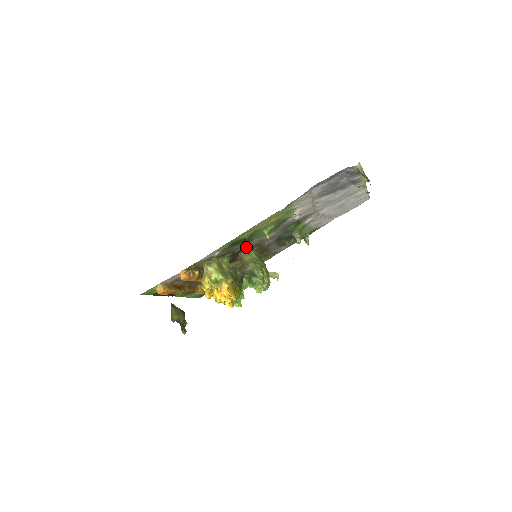
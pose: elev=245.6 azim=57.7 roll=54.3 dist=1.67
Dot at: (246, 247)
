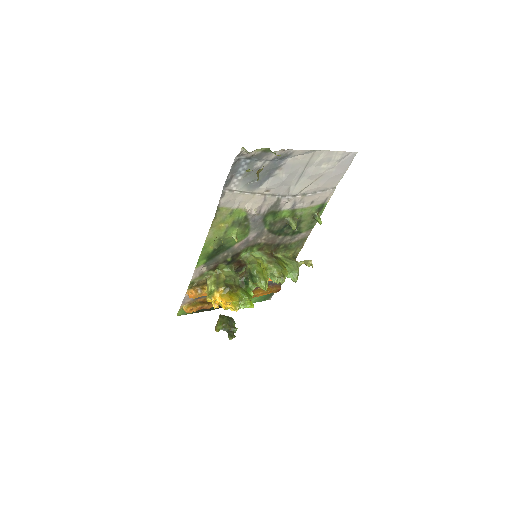
Dot at: (236, 253)
